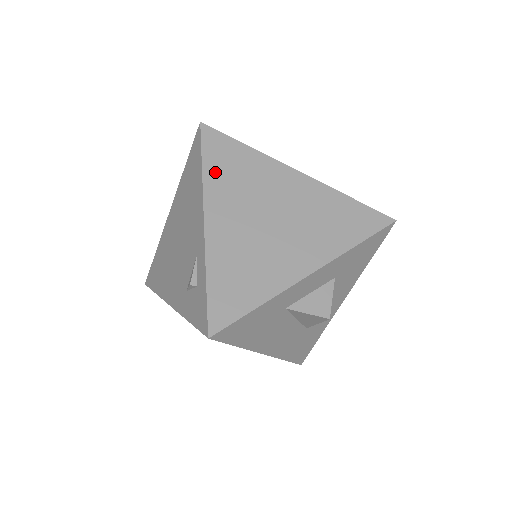
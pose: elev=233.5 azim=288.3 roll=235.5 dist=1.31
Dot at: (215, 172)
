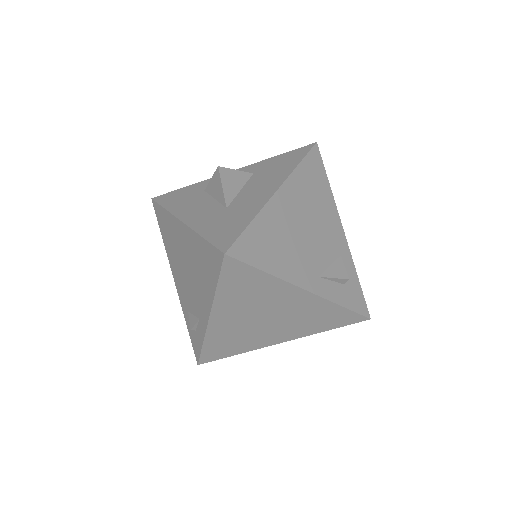
Dot at: (228, 293)
